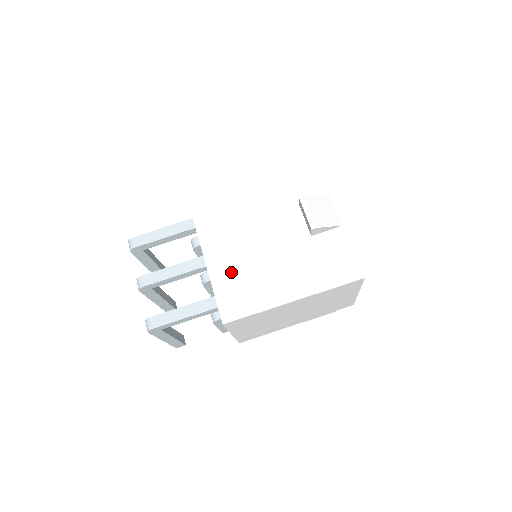
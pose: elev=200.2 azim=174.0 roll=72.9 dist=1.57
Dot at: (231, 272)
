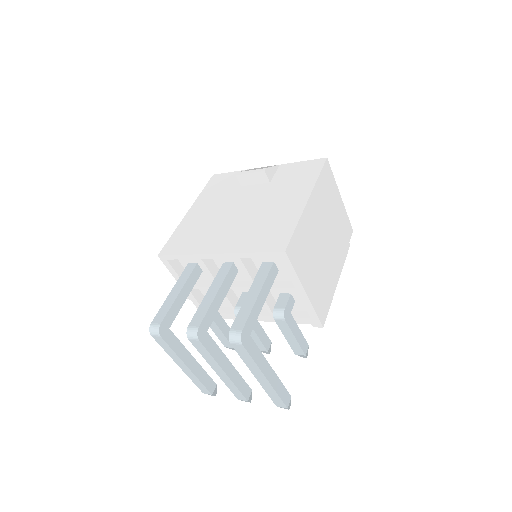
Dot at: (248, 237)
